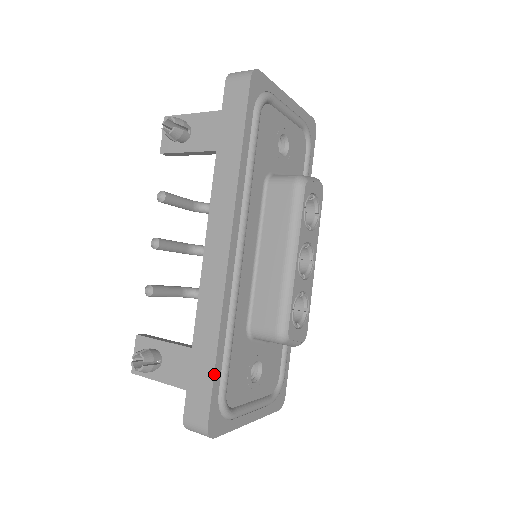
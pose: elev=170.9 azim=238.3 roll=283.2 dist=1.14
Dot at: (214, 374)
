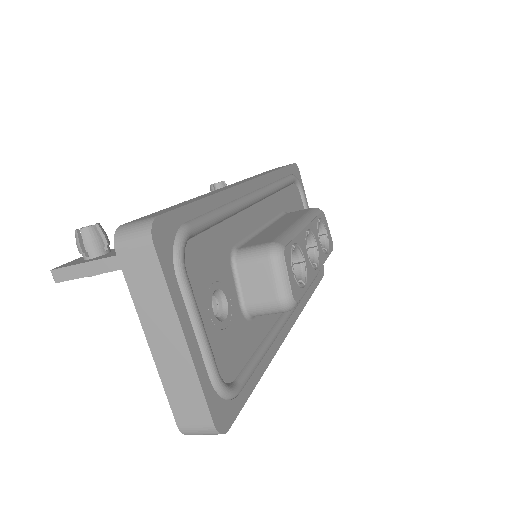
Dot at: (193, 202)
